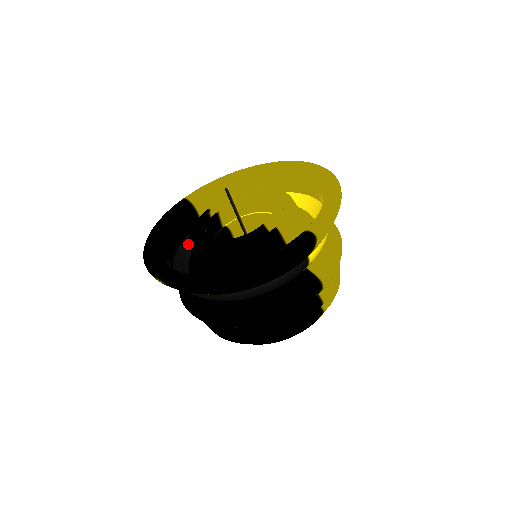
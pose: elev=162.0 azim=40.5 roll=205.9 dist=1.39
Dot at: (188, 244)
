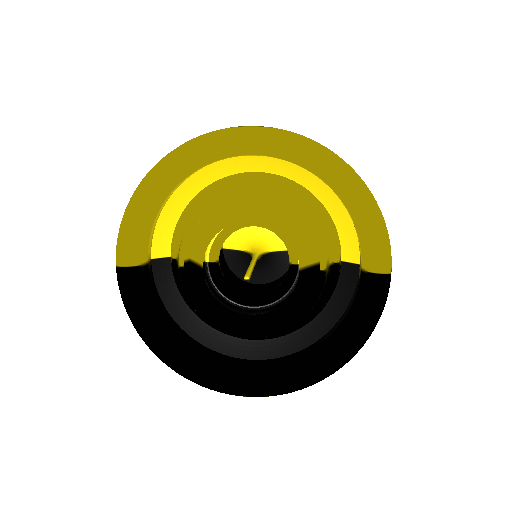
Dot at: (168, 296)
